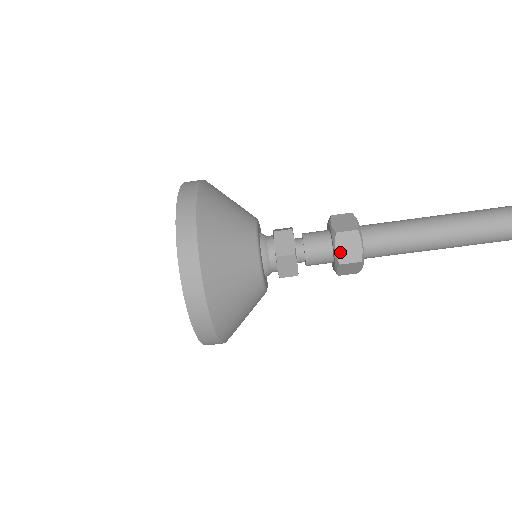
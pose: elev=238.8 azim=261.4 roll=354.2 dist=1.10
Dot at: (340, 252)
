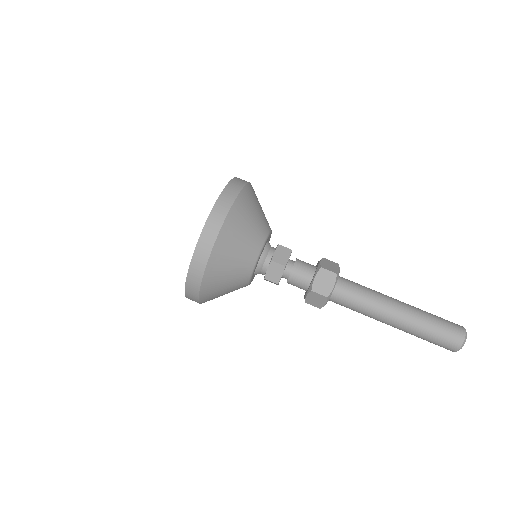
Dot at: (323, 264)
